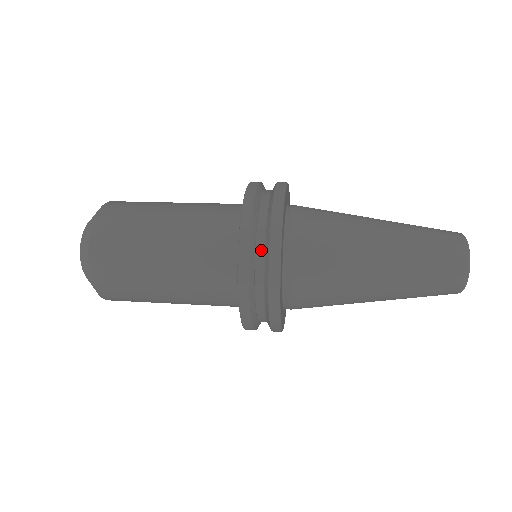
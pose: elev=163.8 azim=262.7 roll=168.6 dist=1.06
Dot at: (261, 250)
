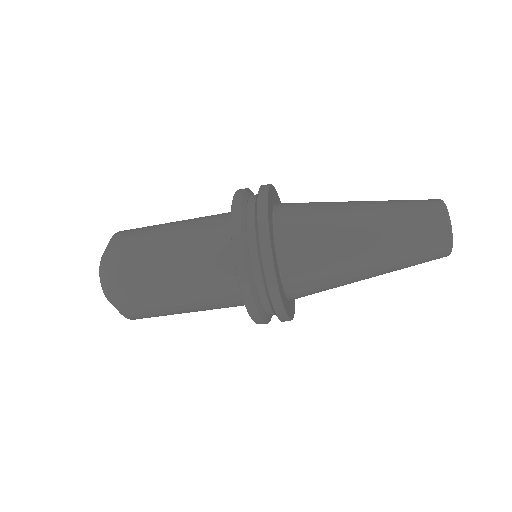
Dot at: occluded
